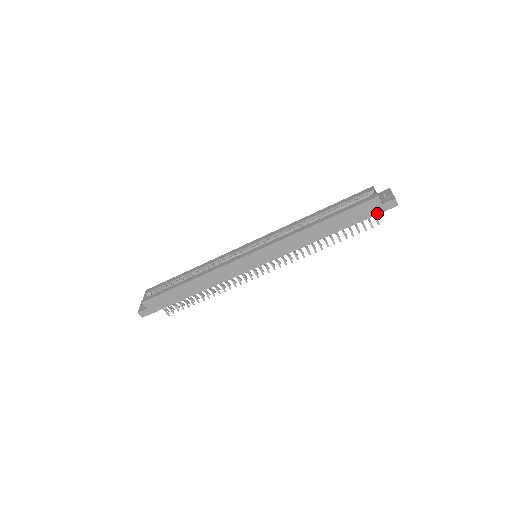
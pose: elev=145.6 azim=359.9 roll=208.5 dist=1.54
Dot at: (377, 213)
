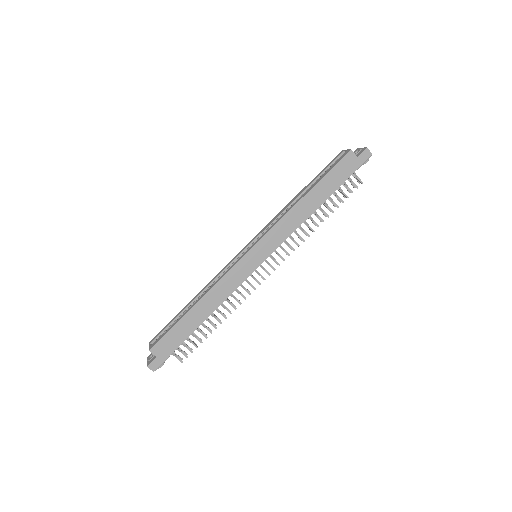
Dot at: (356, 168)
